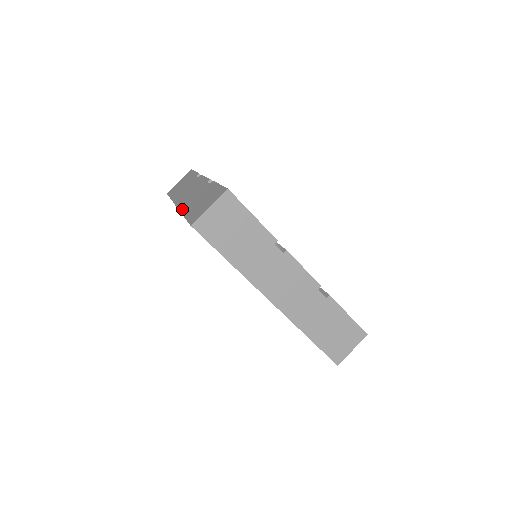
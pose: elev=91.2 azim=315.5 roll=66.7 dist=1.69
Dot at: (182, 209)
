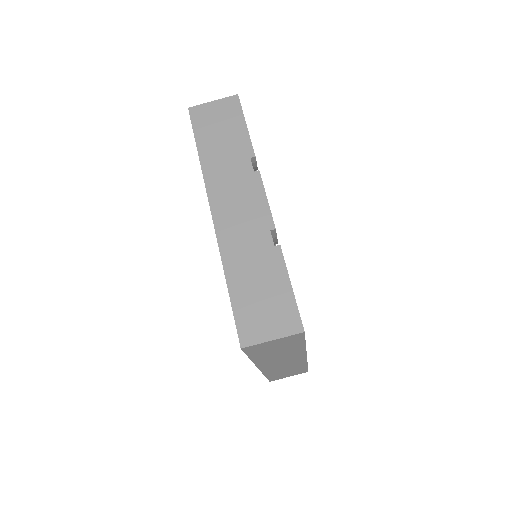
Dot at: occluded
